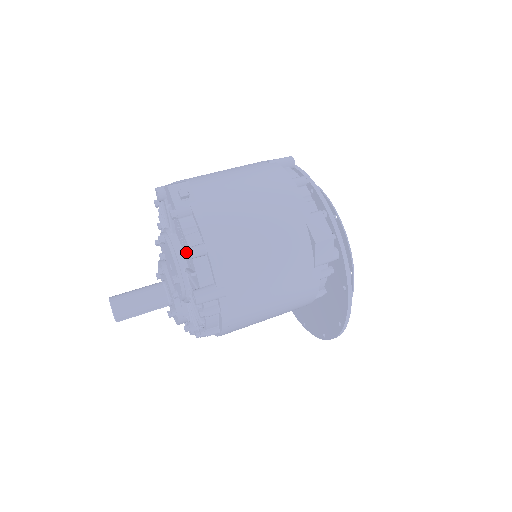
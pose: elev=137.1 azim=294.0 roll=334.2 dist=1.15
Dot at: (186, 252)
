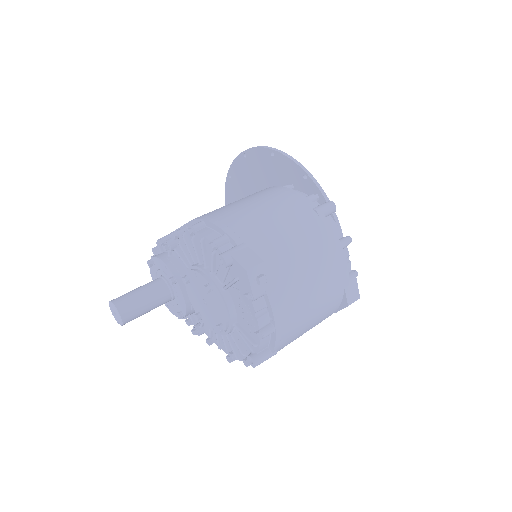
Dot at: (260, 337)
